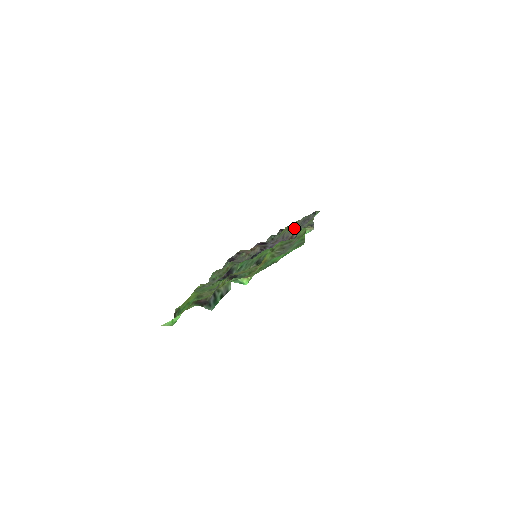
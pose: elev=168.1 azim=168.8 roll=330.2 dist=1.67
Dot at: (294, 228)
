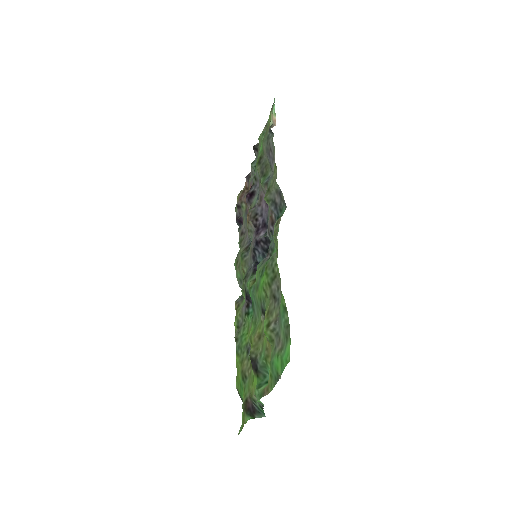
Dot at: occluded
